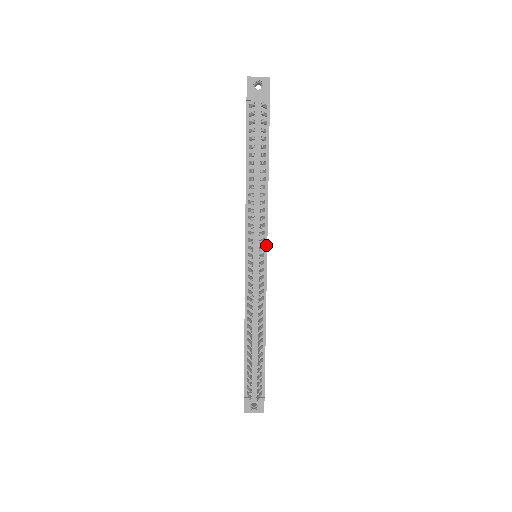
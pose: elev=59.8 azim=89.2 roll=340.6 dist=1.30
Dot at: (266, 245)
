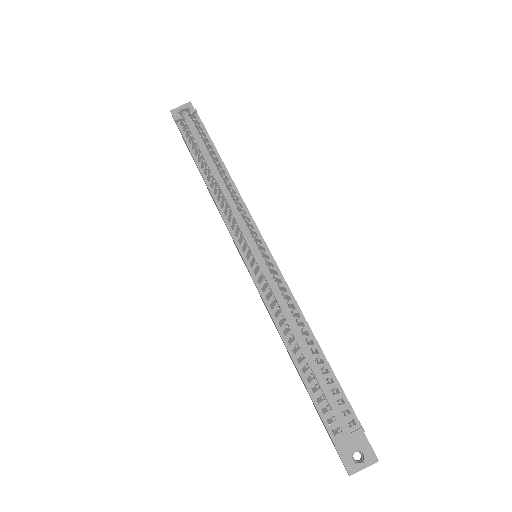
Dot at: (258, 231)
